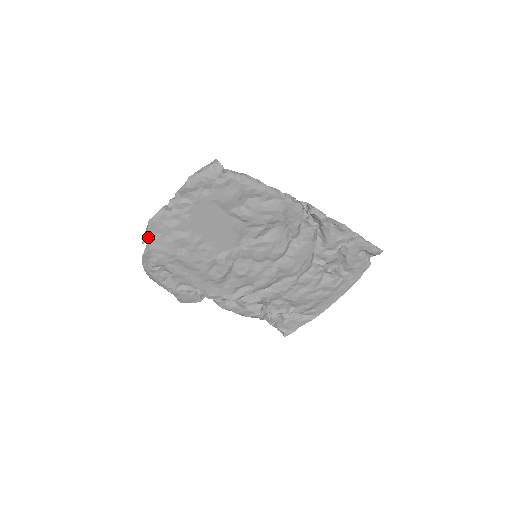
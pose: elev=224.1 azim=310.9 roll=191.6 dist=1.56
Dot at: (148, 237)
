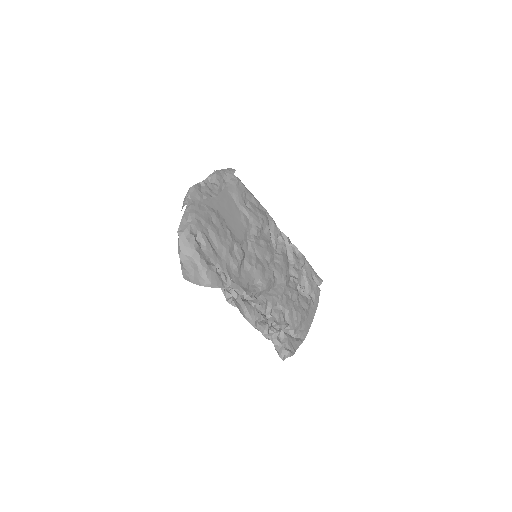
Dot at: (189, 201)
